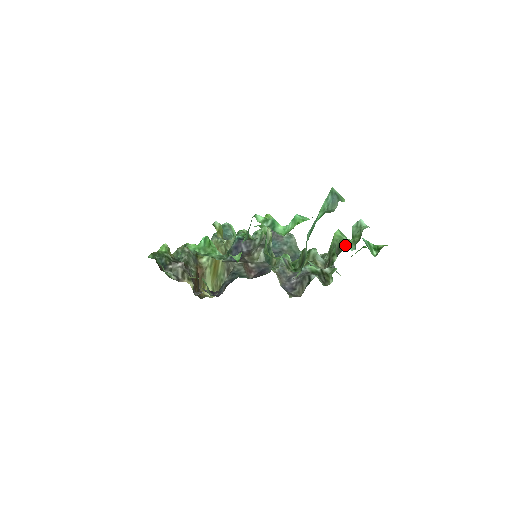
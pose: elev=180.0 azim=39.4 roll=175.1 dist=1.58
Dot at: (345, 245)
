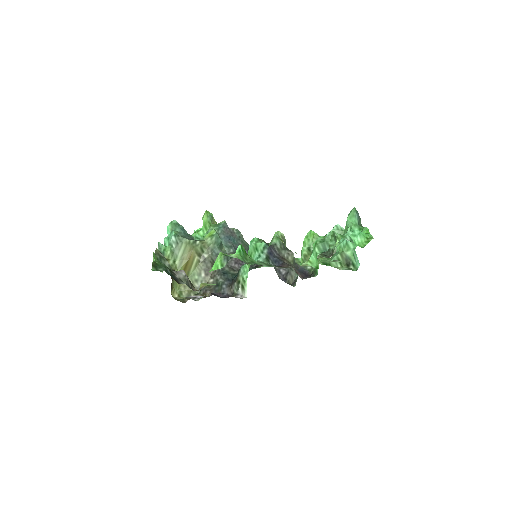
Dot at: (336, 244)
